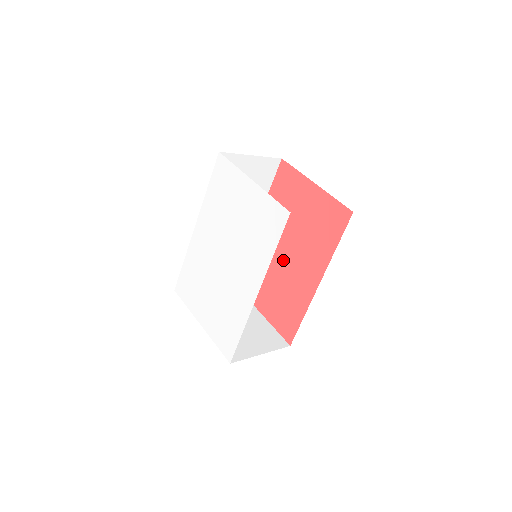
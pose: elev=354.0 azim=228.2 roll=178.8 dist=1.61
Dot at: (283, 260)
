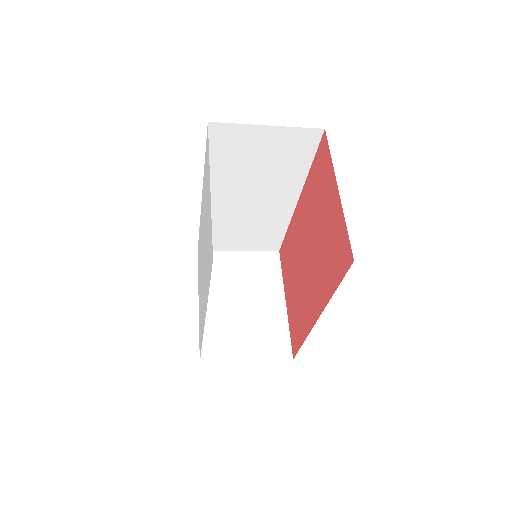
Dot at: (304, 263)
